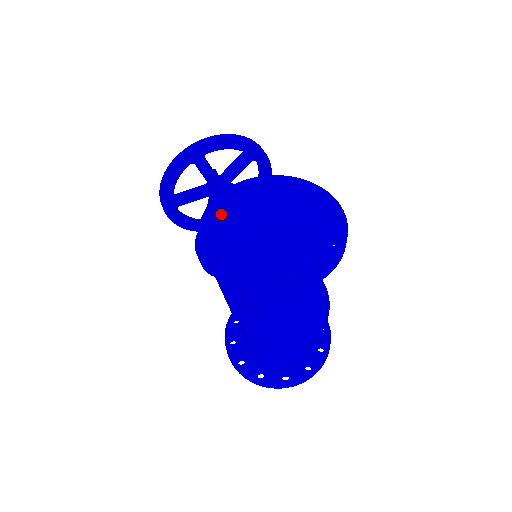
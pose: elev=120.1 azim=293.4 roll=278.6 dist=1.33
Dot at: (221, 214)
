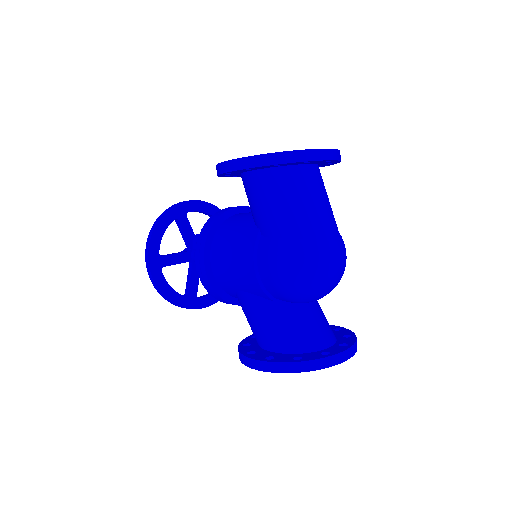
Dot at: occluded
